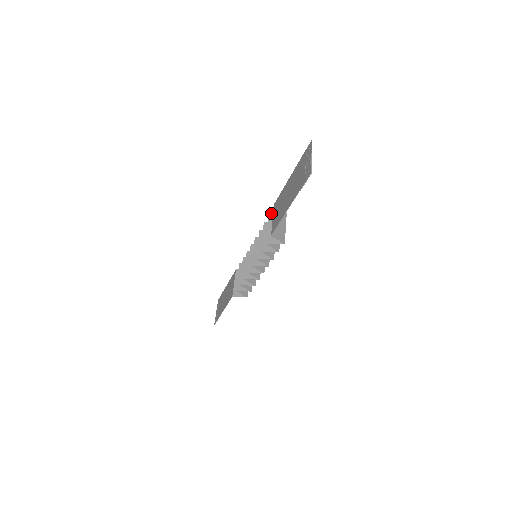
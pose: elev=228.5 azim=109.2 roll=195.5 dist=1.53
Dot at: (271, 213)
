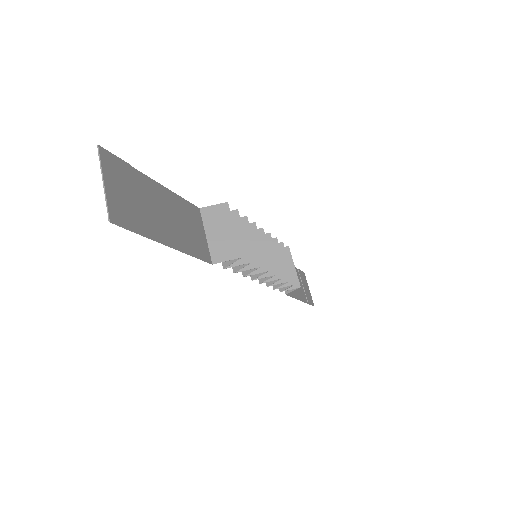
Dot at: occluded
